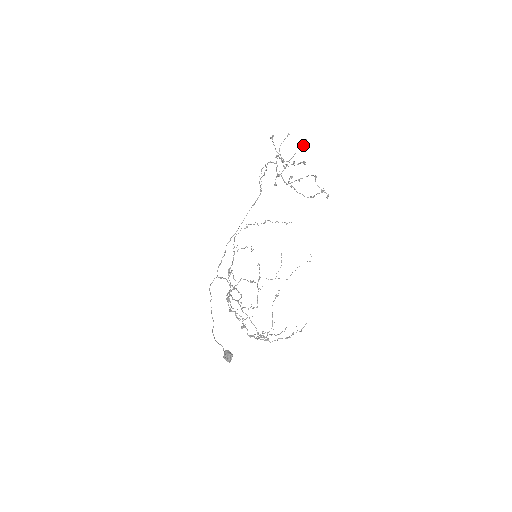
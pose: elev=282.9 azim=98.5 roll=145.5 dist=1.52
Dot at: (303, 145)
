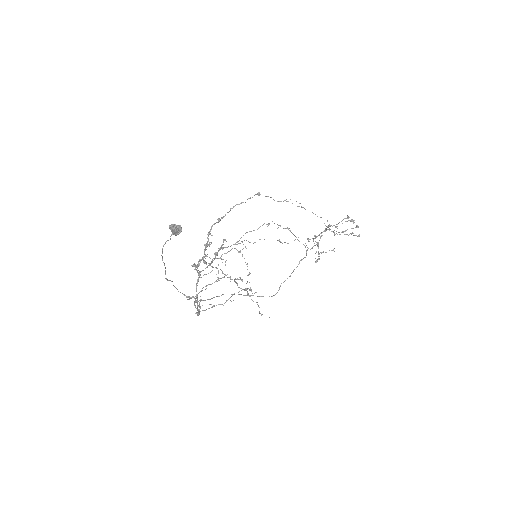
Dot at: (351, 219)
